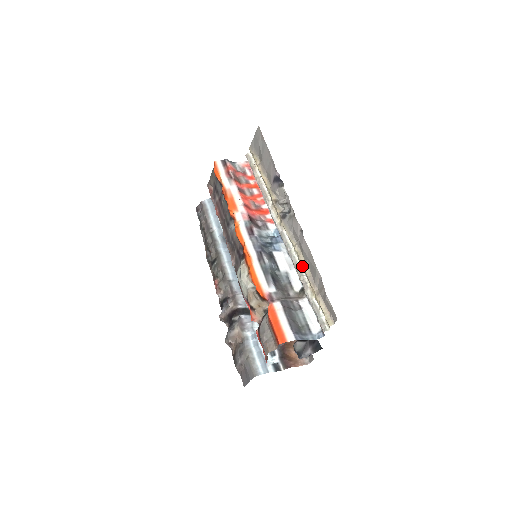
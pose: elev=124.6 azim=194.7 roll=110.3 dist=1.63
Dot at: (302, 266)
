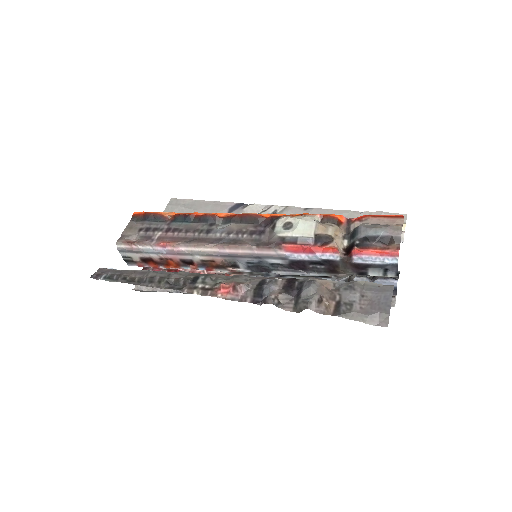
Dot at: occluded
